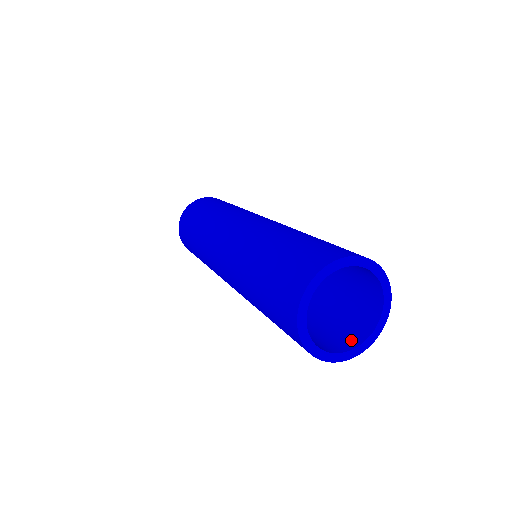
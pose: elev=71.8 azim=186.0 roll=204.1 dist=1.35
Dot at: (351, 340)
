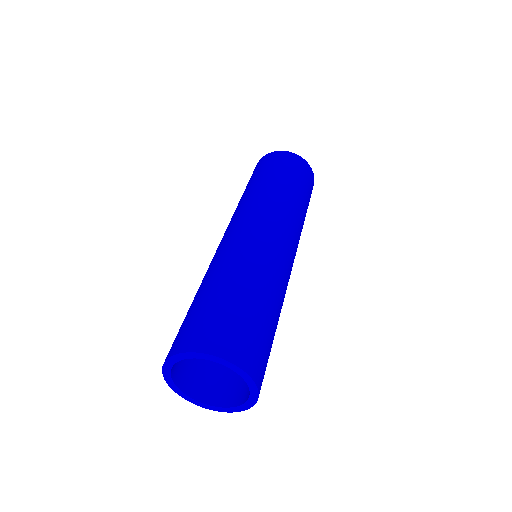
Dot at: (246, 393)
